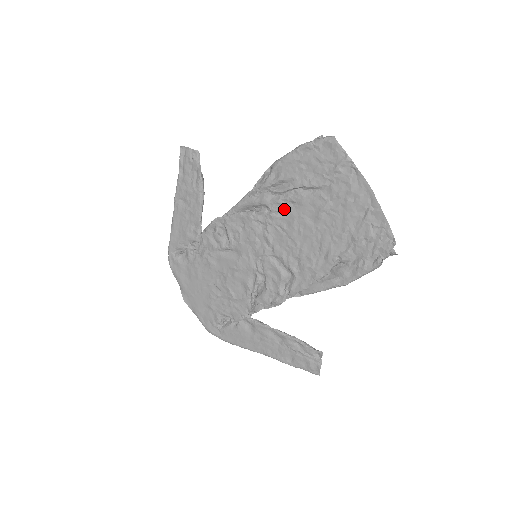
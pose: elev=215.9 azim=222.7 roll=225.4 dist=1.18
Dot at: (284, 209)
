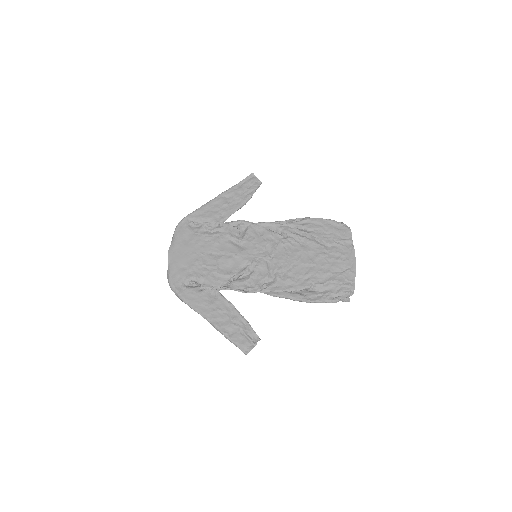
Dot at: (297, 242)
